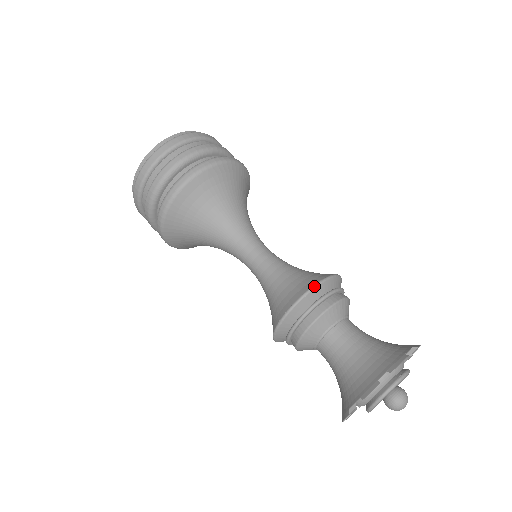
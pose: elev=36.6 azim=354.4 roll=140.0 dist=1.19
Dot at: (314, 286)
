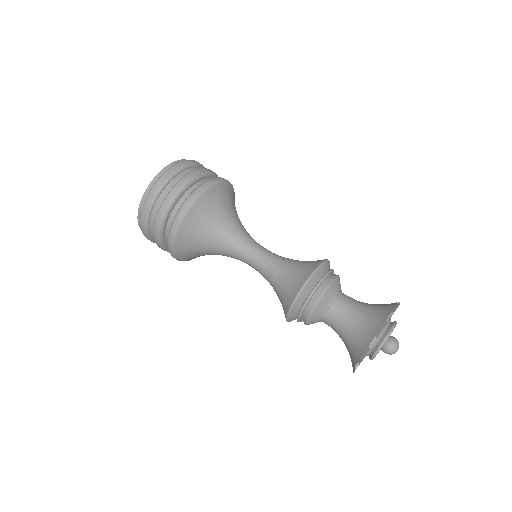
Dot at: (290, 309)
